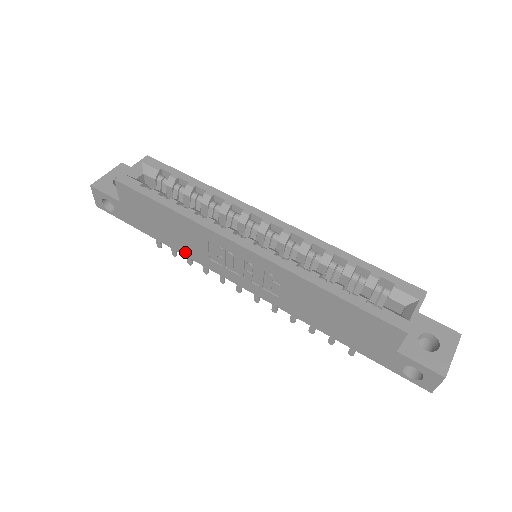
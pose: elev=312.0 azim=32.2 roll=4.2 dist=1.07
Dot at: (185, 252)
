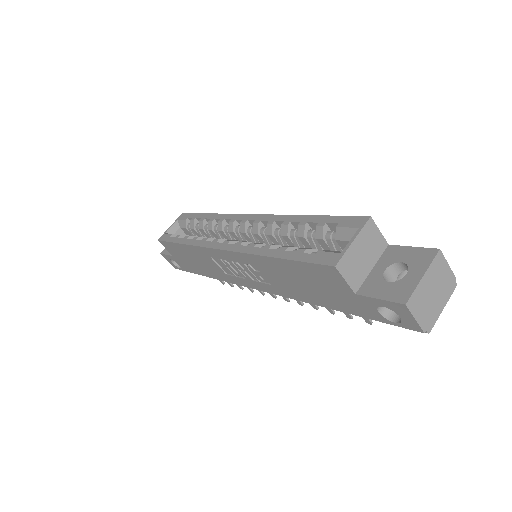
Dot at: (218, 277)
